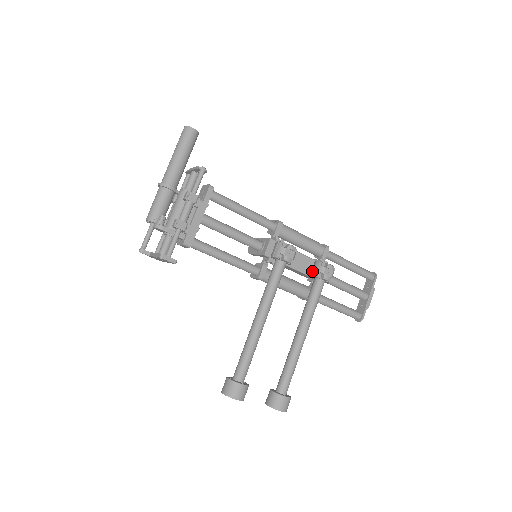
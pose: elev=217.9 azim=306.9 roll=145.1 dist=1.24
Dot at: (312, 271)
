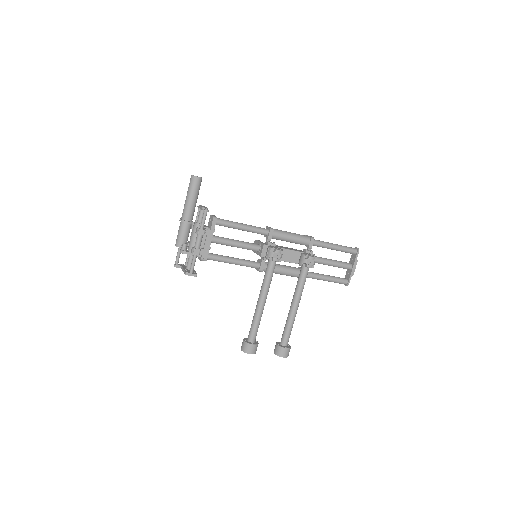
Dot at: (299, 261)
